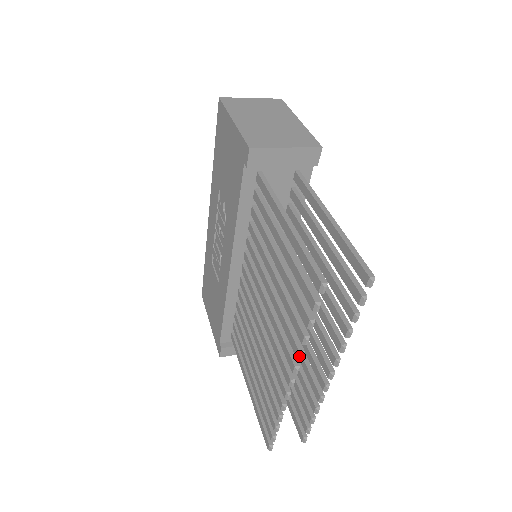
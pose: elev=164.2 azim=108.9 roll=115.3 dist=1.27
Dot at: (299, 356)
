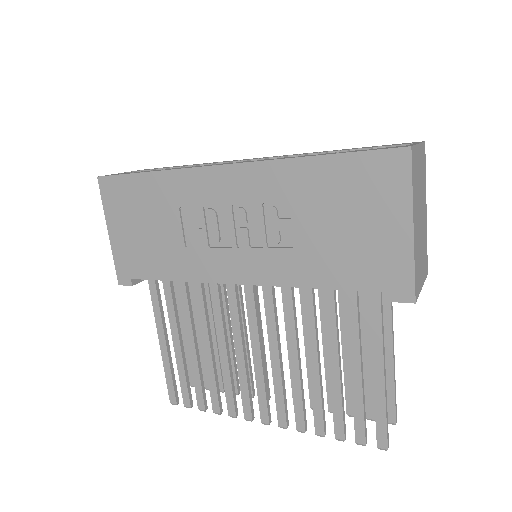
Dot at: (302, 432)
